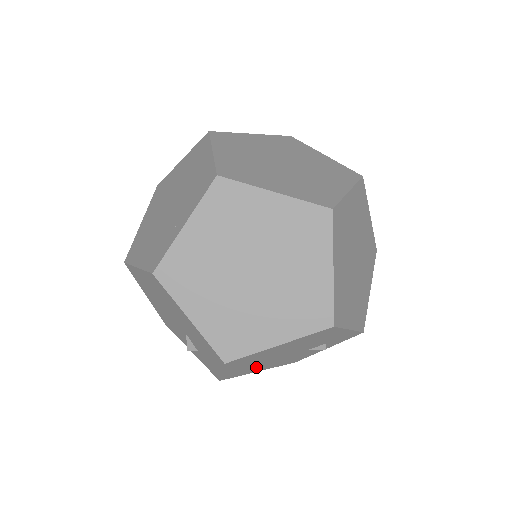
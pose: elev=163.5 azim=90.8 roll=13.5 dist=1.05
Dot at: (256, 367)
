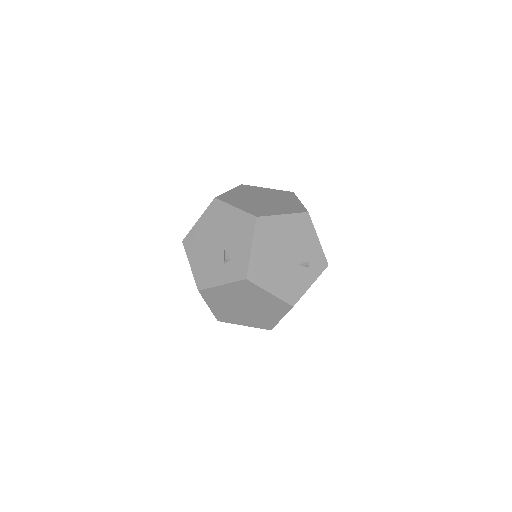
Dot at: (269, 270)
